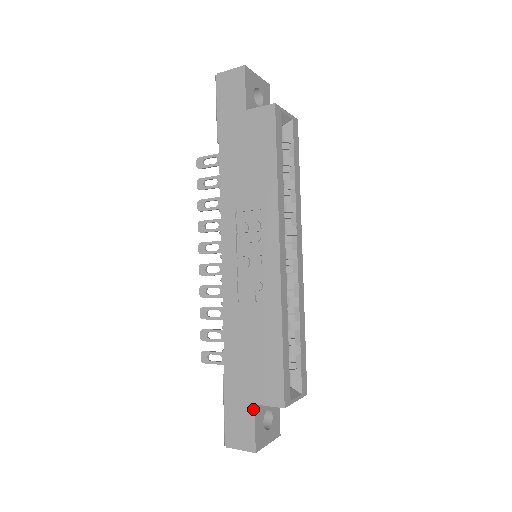
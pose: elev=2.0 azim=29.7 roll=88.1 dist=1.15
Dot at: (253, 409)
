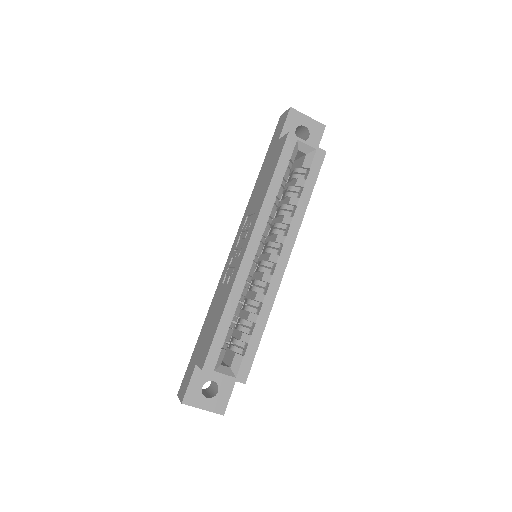
Dot at: (194, 368)
